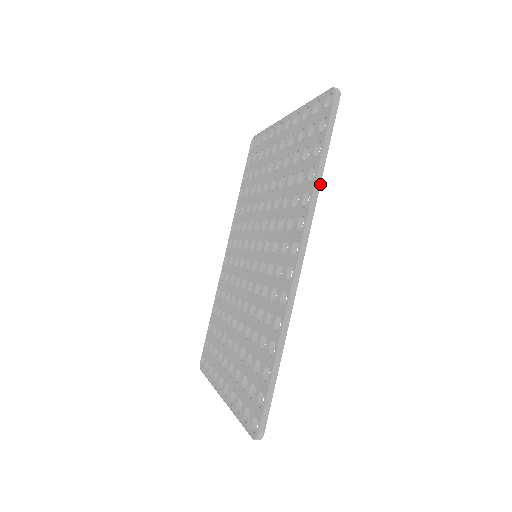
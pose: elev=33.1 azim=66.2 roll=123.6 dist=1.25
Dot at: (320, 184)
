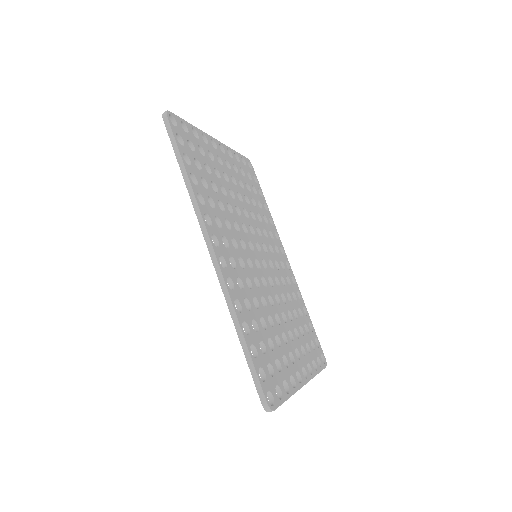
Dot at: (191, 185)
